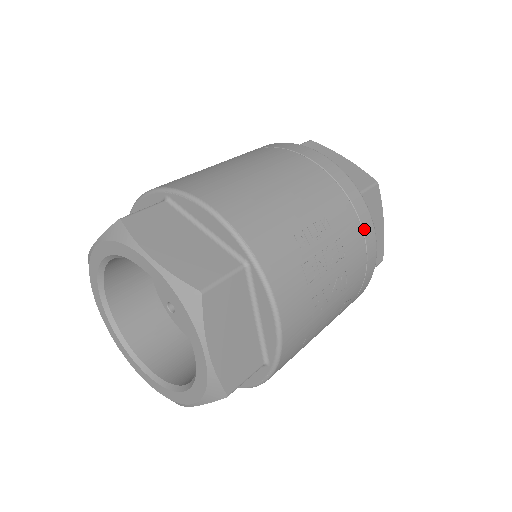
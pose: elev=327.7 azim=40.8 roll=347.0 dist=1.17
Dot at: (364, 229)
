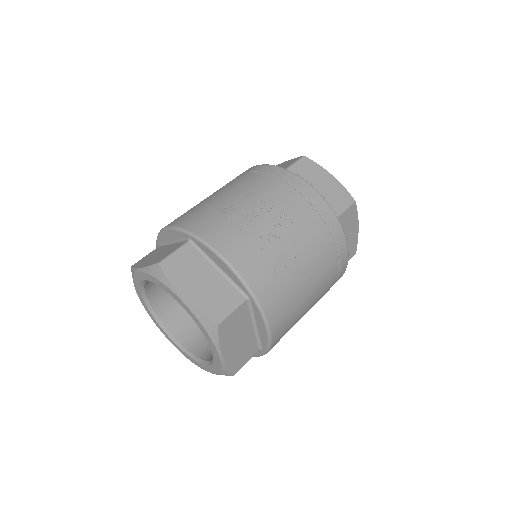
Dot at: (290, 183)
